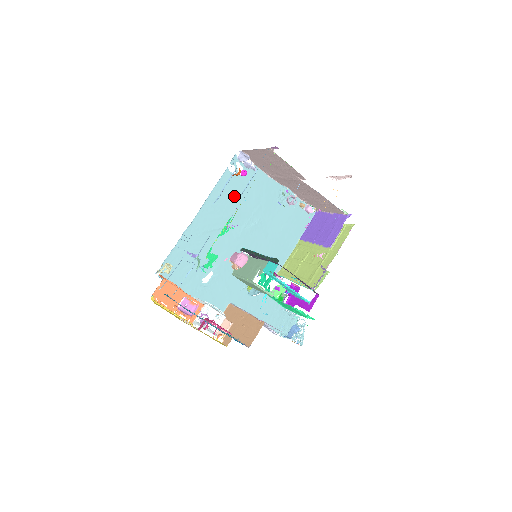
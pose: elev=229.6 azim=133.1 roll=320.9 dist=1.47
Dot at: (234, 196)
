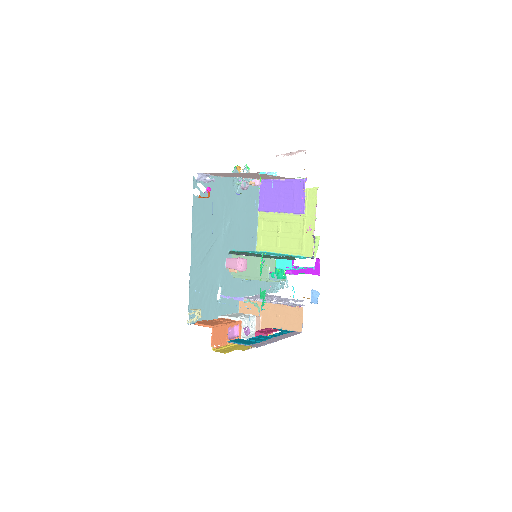
Dot at: (207, 214)
